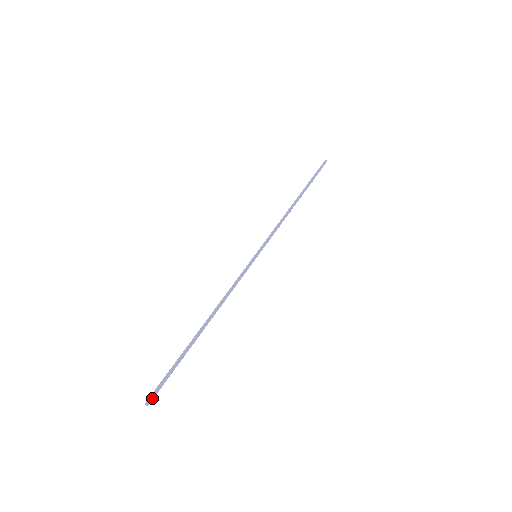
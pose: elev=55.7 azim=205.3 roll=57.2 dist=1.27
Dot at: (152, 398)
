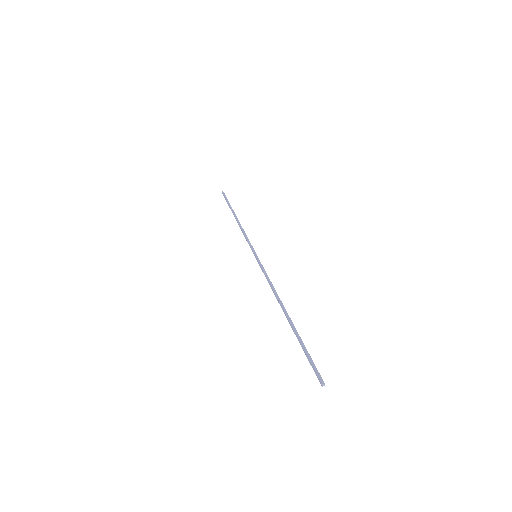
Dot at: (321, 378)
